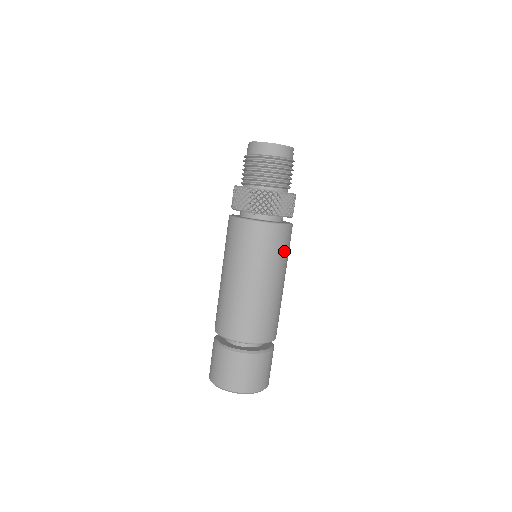
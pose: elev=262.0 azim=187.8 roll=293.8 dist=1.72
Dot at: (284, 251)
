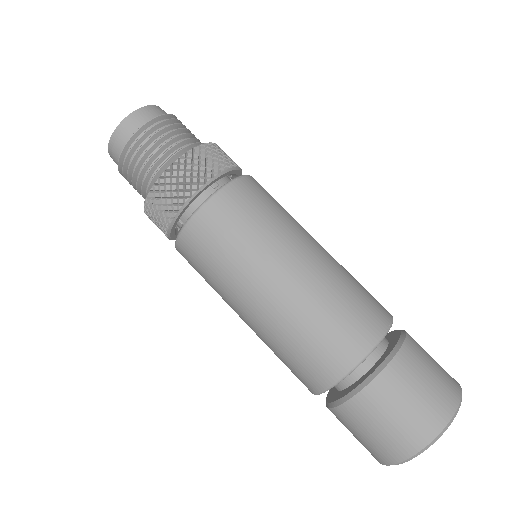
Dot at: (251, 223)
